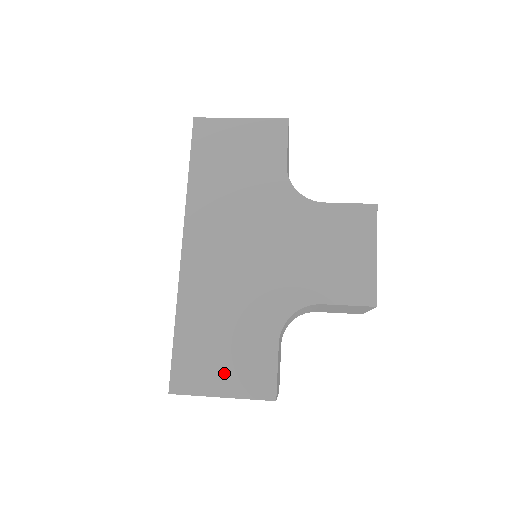
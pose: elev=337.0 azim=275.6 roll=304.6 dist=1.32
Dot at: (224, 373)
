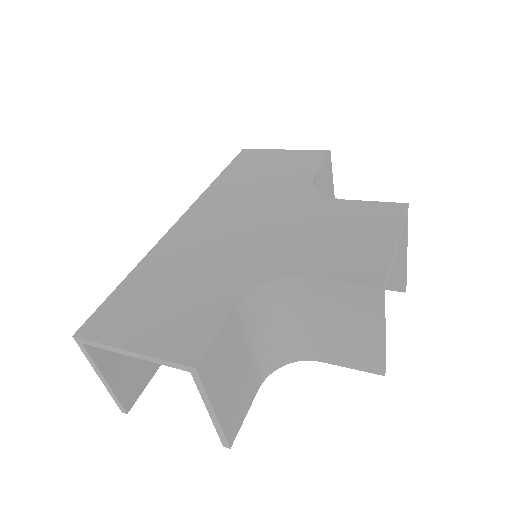
Dot at: (149, 326)
